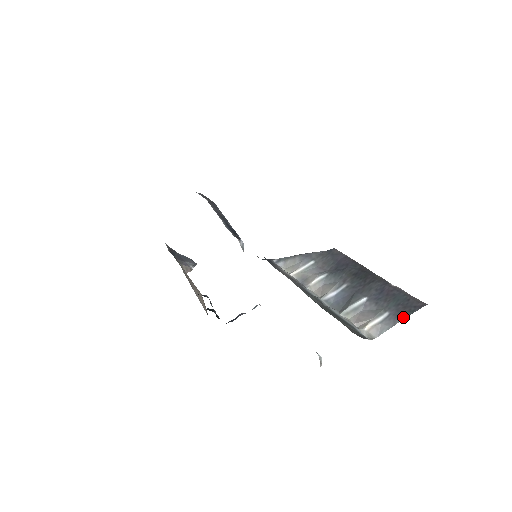
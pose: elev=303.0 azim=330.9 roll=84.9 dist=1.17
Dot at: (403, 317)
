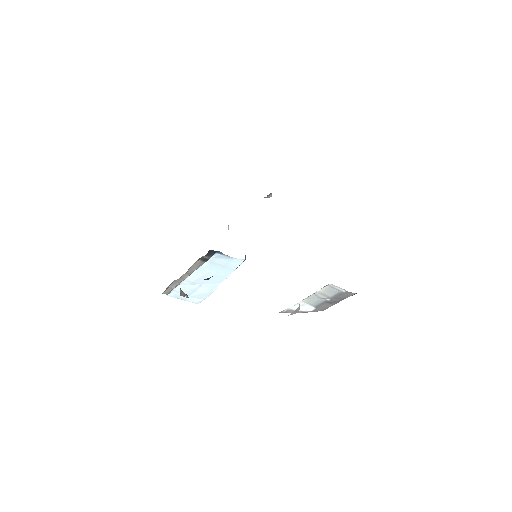
Dot at: occluded
